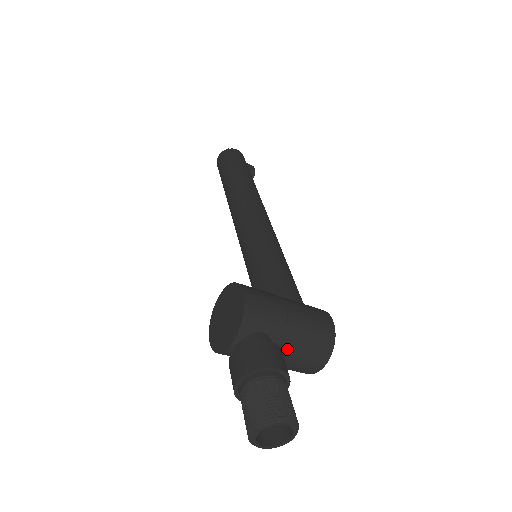
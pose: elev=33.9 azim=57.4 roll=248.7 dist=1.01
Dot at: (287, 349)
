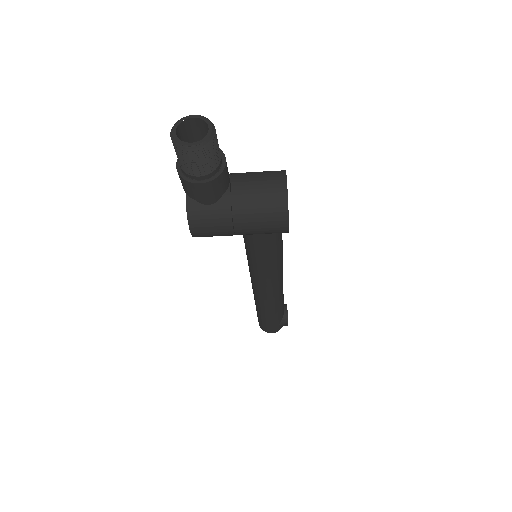
Dot at: (238, 179)
